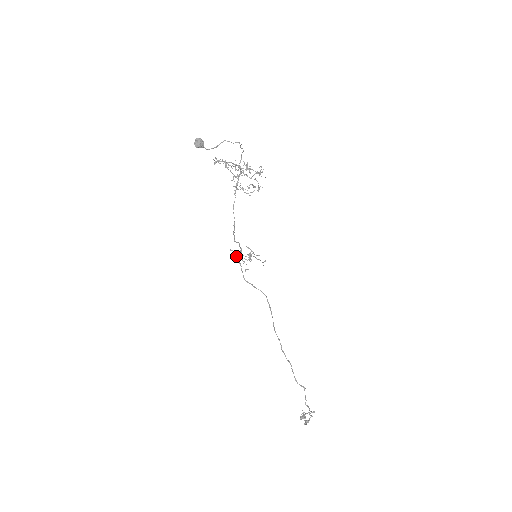
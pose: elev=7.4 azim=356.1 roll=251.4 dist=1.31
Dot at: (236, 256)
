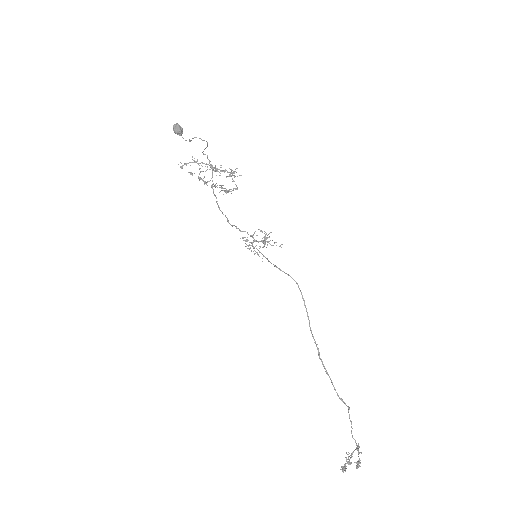
Dot at: (248, 245)
